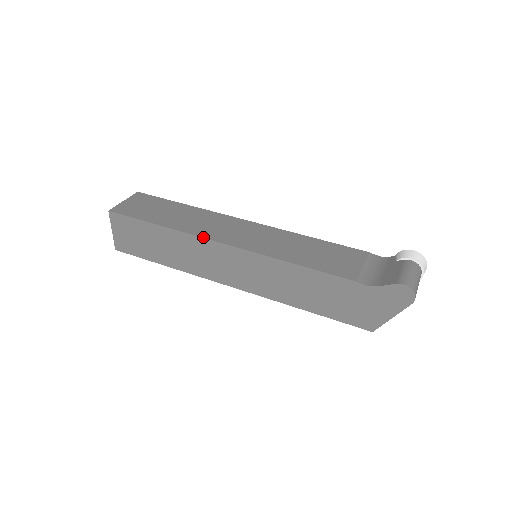
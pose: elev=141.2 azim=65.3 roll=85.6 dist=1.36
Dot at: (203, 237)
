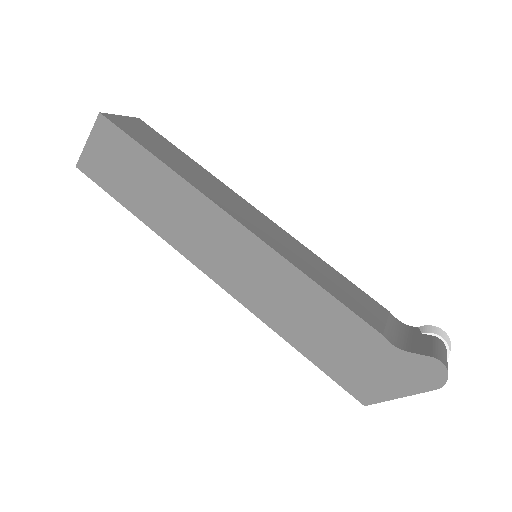
Dot at: (211, 199)
